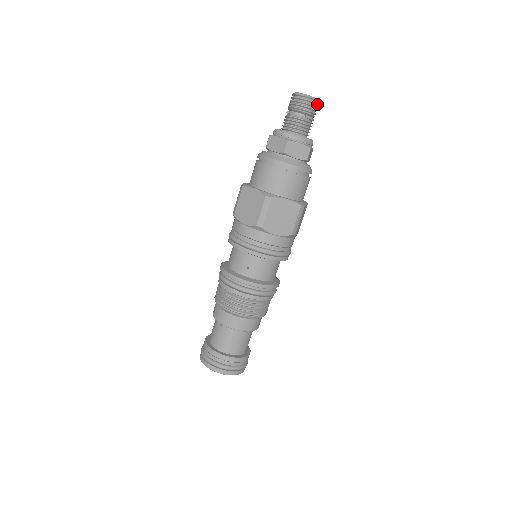
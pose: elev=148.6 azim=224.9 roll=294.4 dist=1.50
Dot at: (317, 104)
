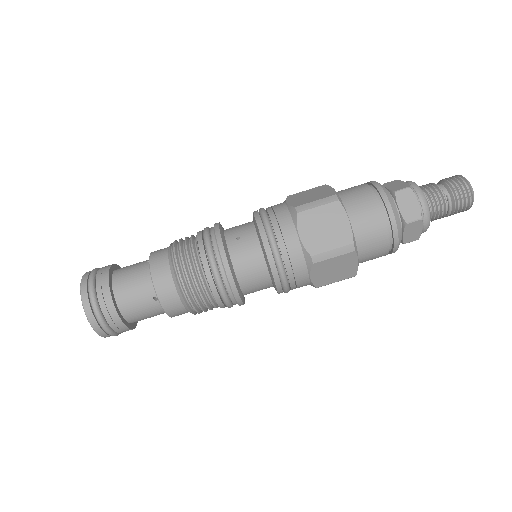
Dot at: (470, 202)
